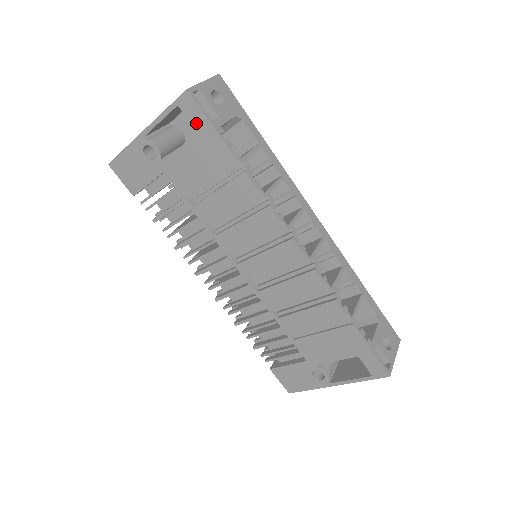
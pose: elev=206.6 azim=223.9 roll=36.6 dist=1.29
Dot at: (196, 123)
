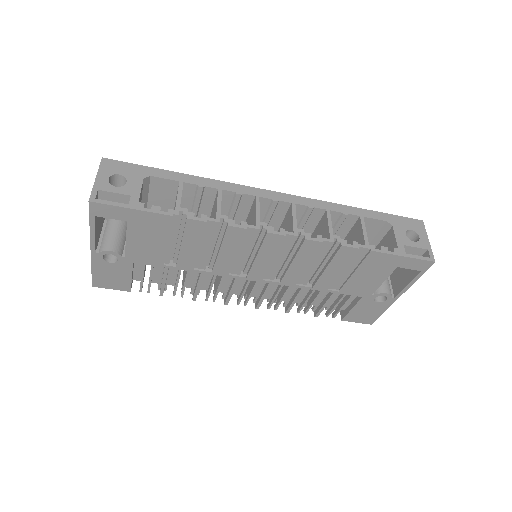
Dot at: (119, 216)
